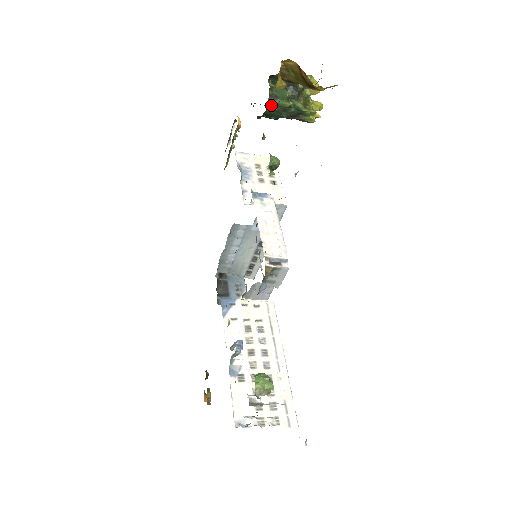
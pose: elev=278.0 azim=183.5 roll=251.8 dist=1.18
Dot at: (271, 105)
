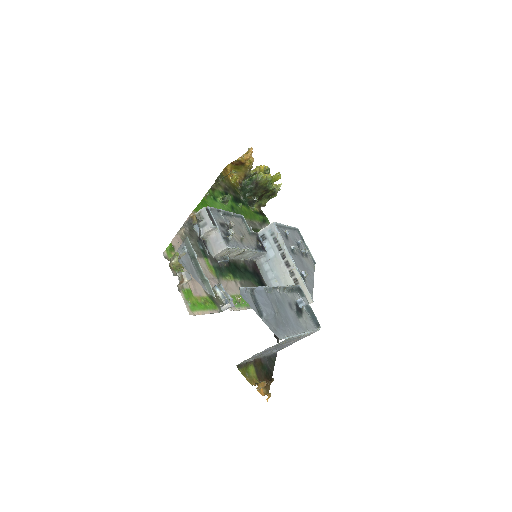
Dot at: (241, 191)
